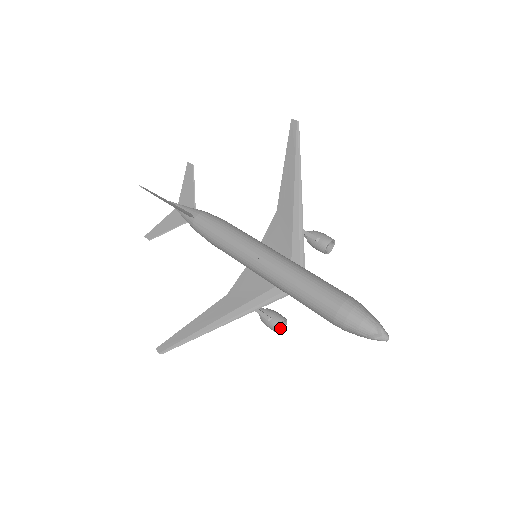
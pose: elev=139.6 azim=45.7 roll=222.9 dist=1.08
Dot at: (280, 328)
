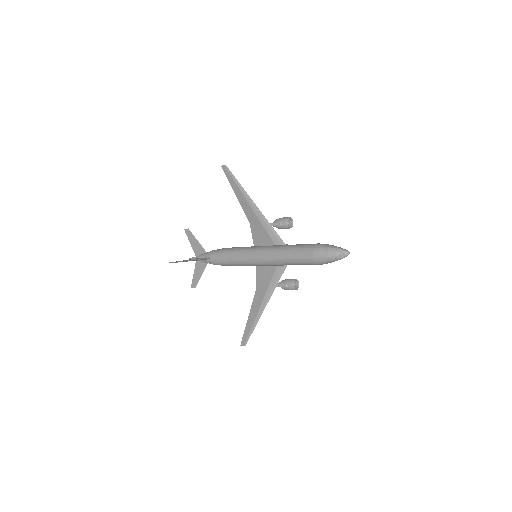
Dot at: (297, 286)
